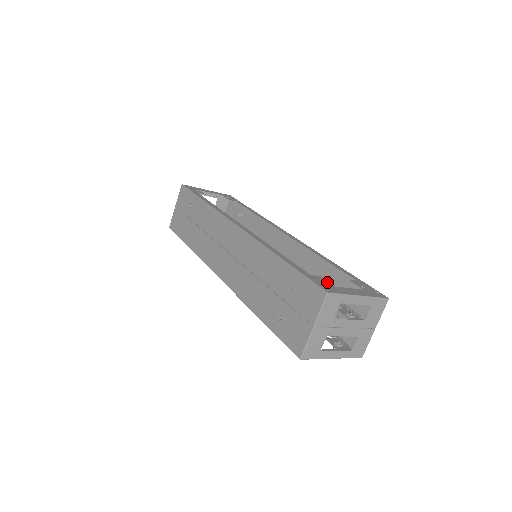
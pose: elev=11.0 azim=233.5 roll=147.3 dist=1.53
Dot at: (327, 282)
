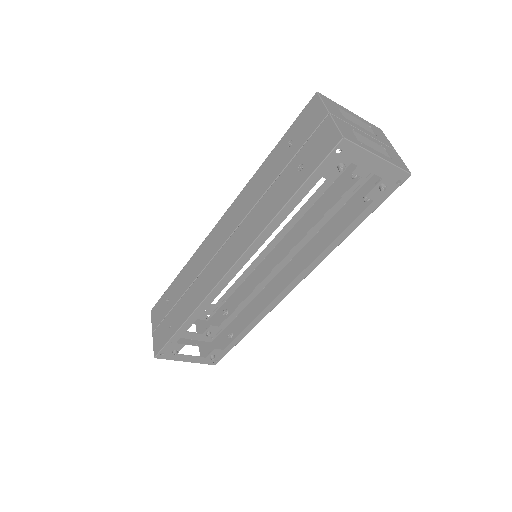
Dot at: occluded
